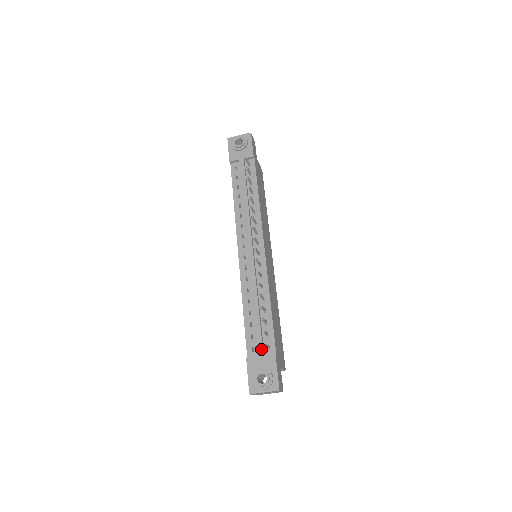
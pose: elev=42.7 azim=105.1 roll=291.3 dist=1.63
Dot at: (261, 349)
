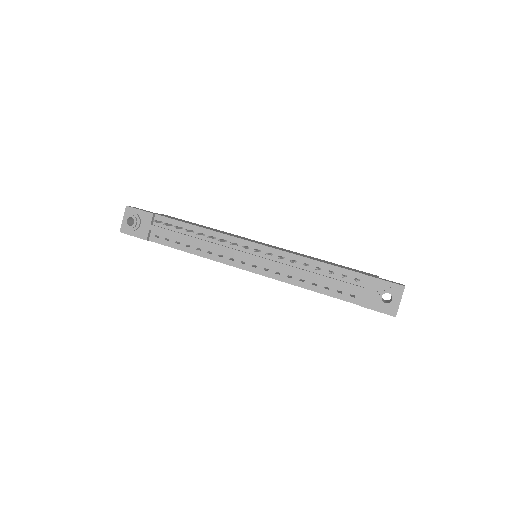
Dot at: (356, 288)
